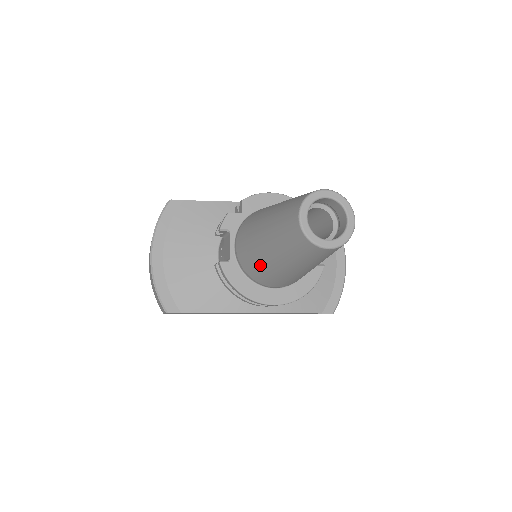
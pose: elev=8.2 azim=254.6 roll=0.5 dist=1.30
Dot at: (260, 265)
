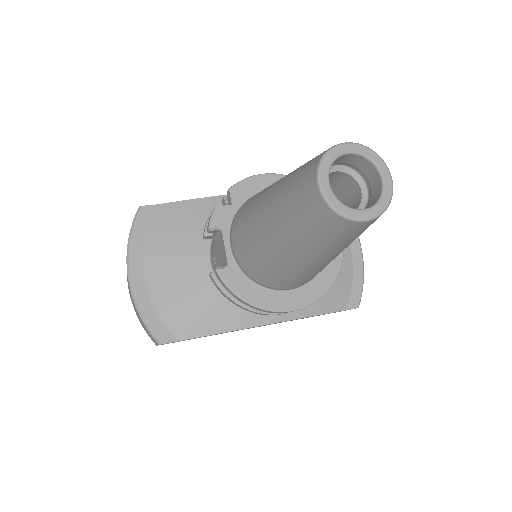
Dot at: (269, 263)
